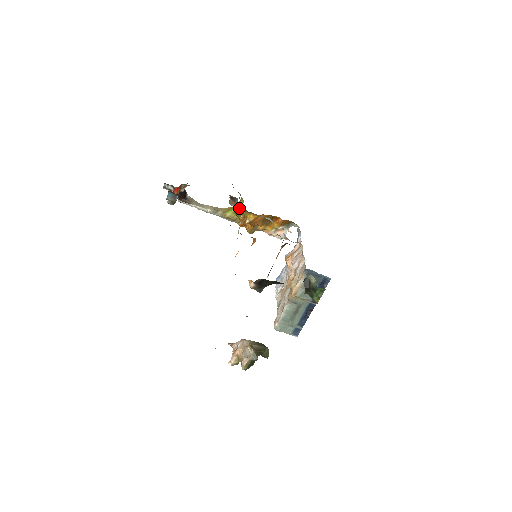
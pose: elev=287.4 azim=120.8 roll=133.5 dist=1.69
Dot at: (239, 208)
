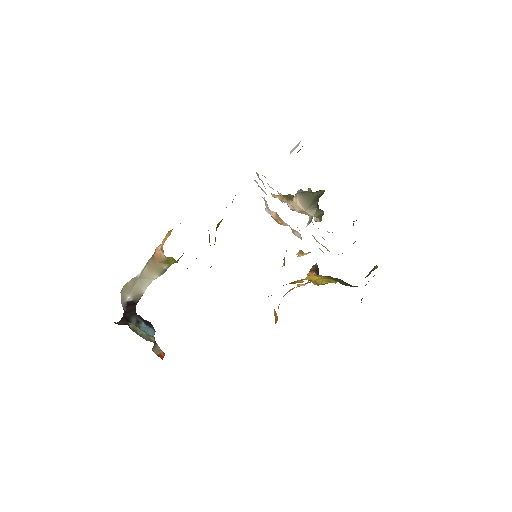
Dot at: occluded
